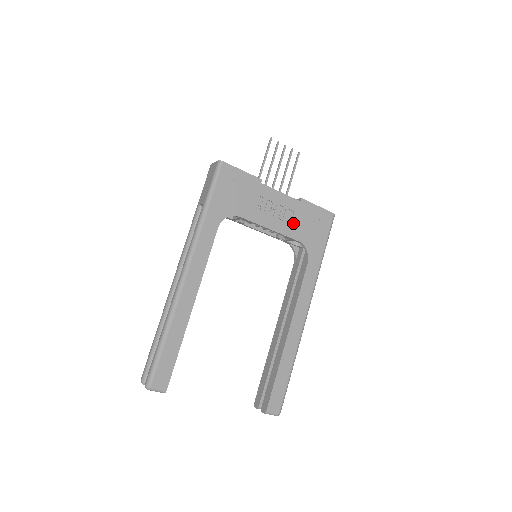
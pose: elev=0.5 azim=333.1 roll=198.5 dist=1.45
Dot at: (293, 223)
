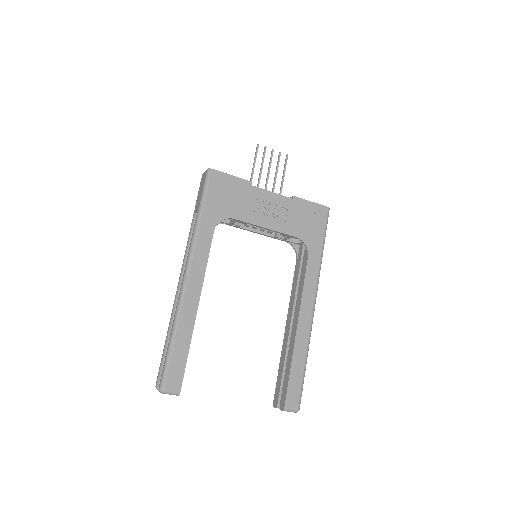
Dot at: (288, 220)
